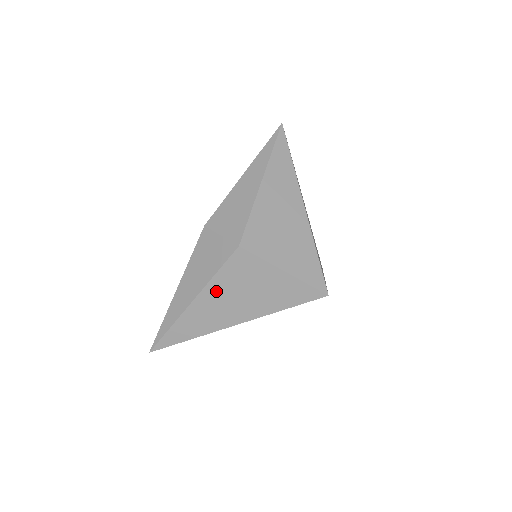
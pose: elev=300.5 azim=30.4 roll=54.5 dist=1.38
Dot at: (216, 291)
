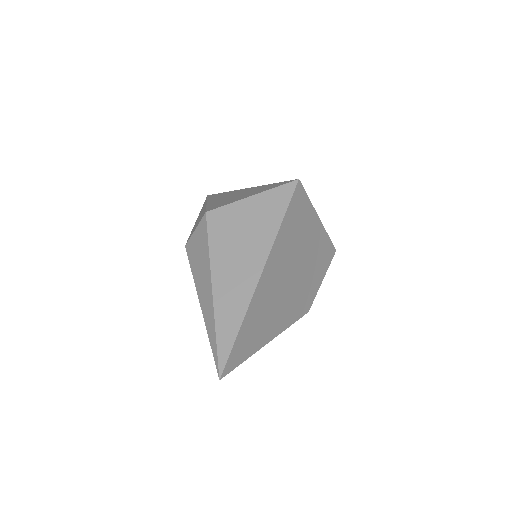
Dot at: (221, 259)
